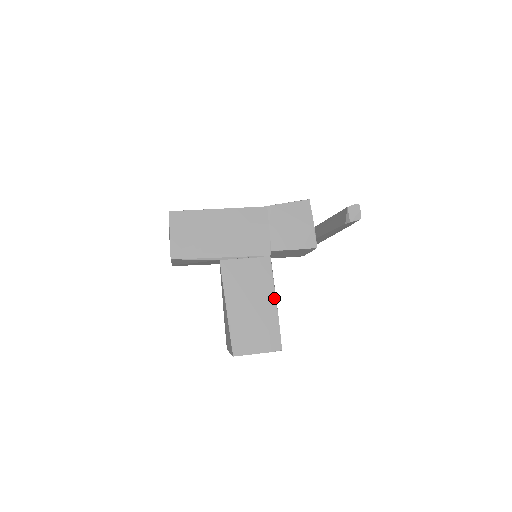
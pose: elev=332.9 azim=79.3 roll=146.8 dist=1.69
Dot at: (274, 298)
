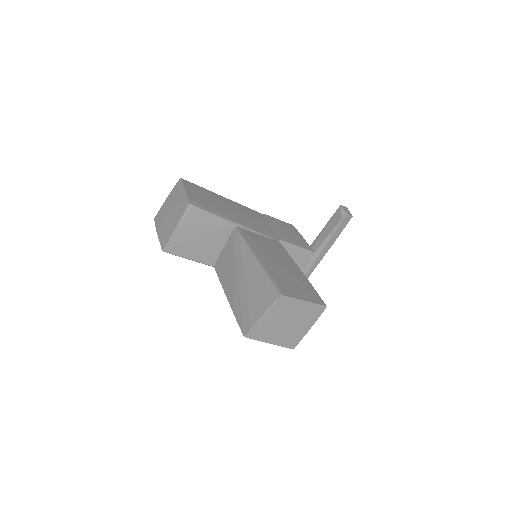
Dot at: (298, 267)
